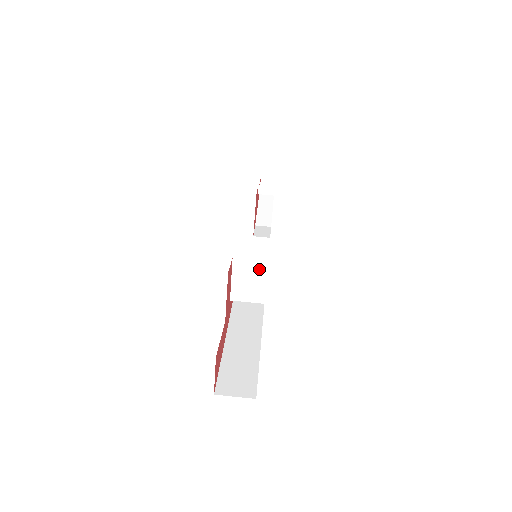
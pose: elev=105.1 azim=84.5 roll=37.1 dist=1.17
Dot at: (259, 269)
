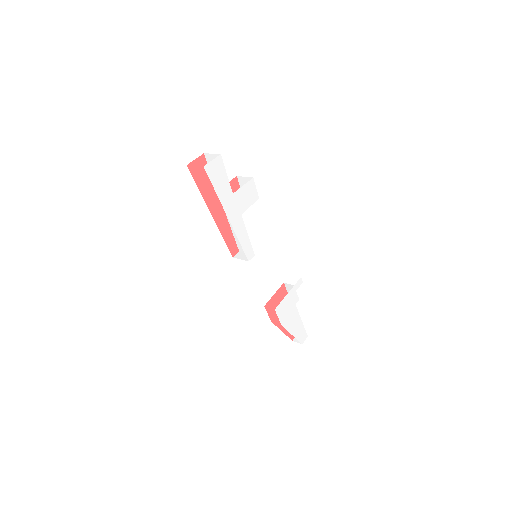
Dot at: occluded
